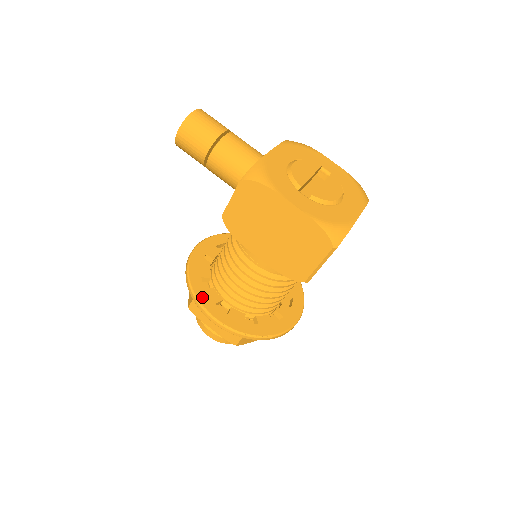
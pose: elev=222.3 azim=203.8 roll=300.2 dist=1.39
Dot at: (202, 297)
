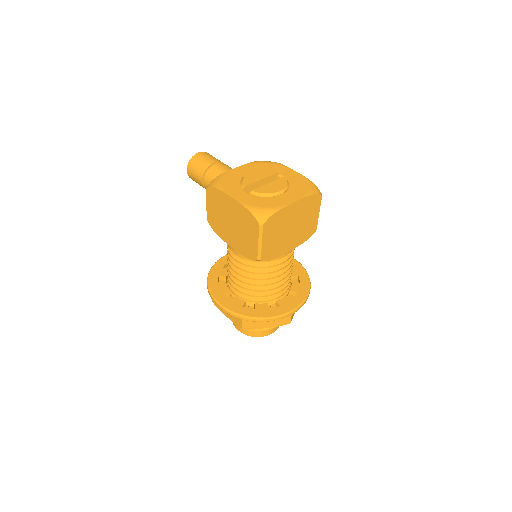
Dot at: (213, 288)
